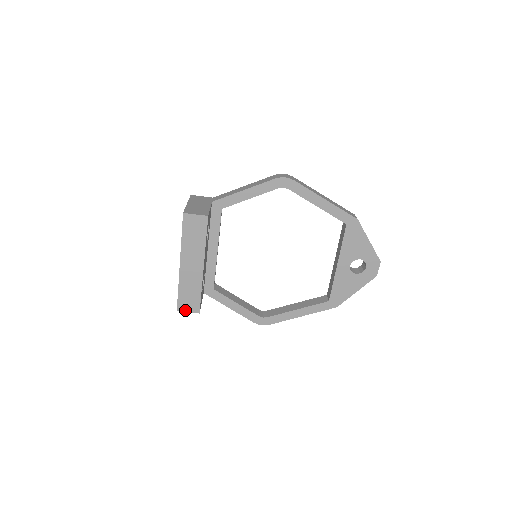
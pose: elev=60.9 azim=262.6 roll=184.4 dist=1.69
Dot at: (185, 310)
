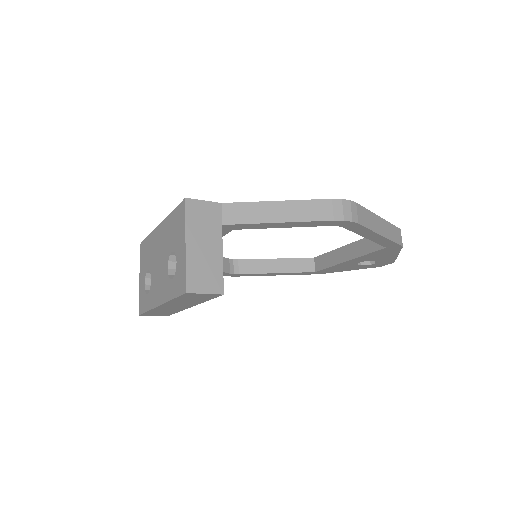
Dot at: (150, 315)
